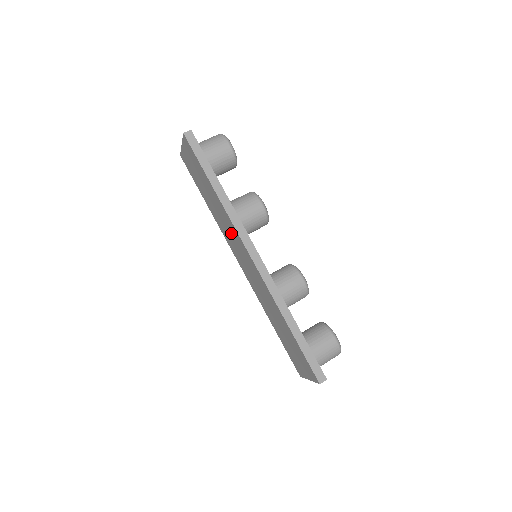
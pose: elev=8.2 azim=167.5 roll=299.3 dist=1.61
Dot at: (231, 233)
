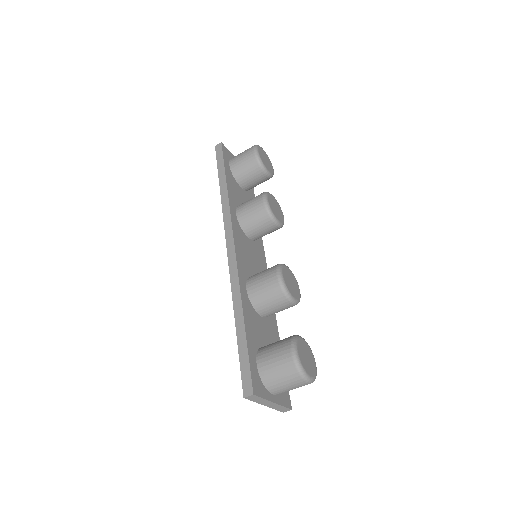
Dot at: occluded
